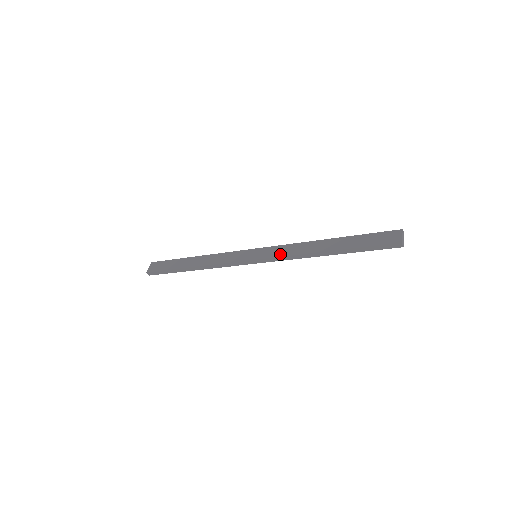
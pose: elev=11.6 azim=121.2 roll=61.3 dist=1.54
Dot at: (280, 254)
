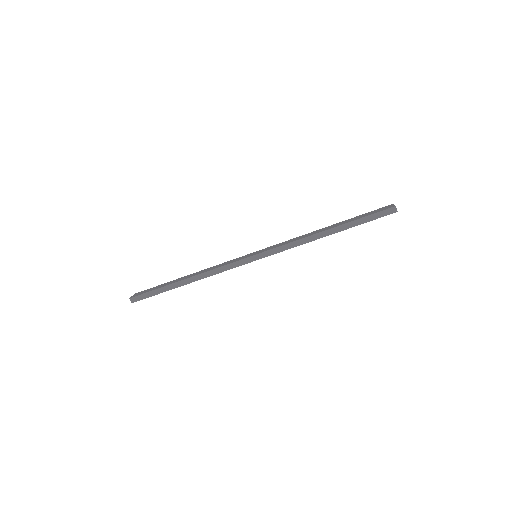
Dot at: (282, 244)
